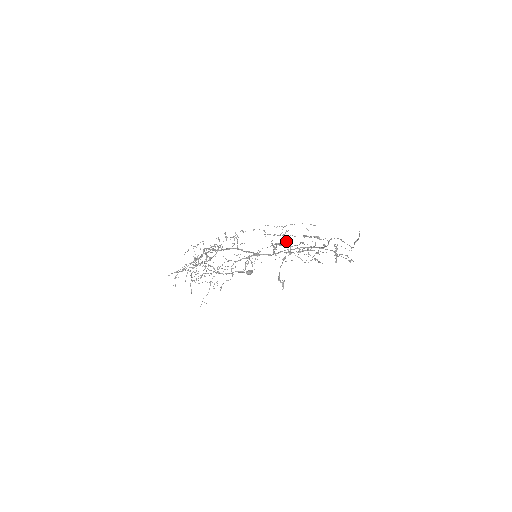
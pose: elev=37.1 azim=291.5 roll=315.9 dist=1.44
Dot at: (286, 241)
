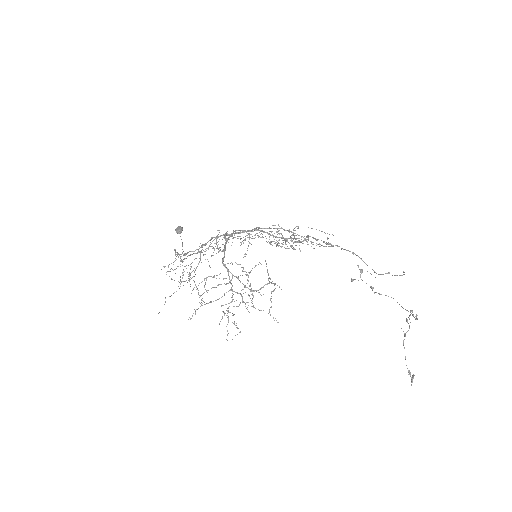
Dot at: (287, 238)
